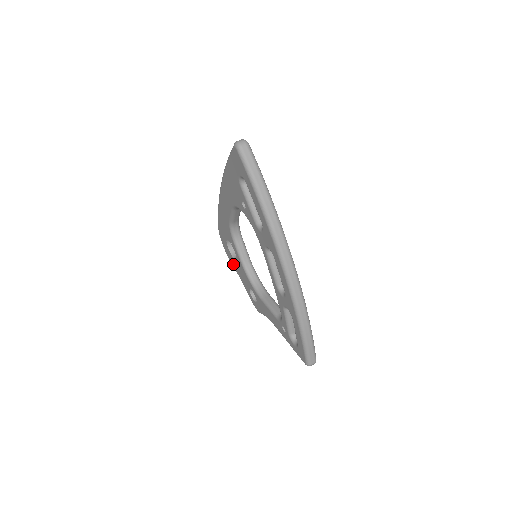
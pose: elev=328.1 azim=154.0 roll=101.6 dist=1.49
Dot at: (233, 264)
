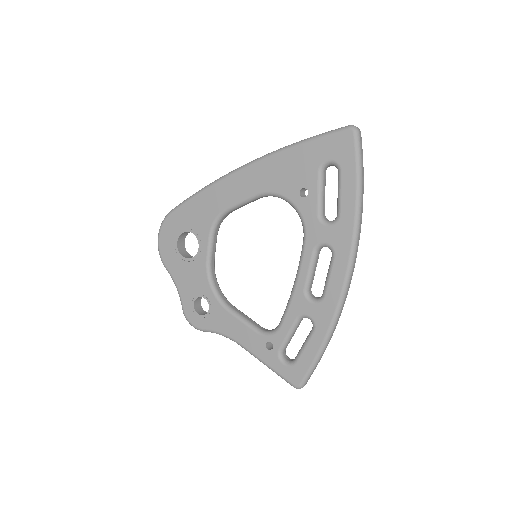
Dot at: (171, 264)
